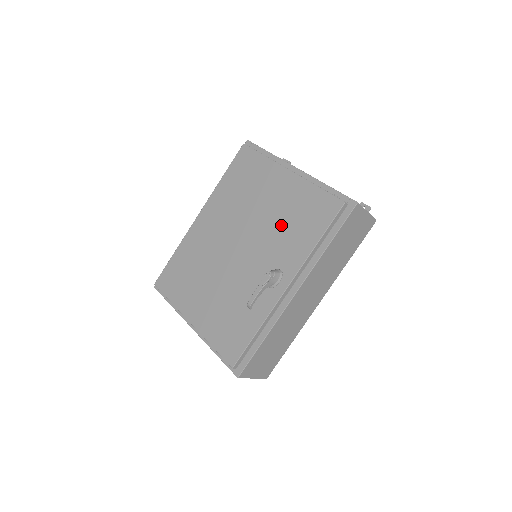
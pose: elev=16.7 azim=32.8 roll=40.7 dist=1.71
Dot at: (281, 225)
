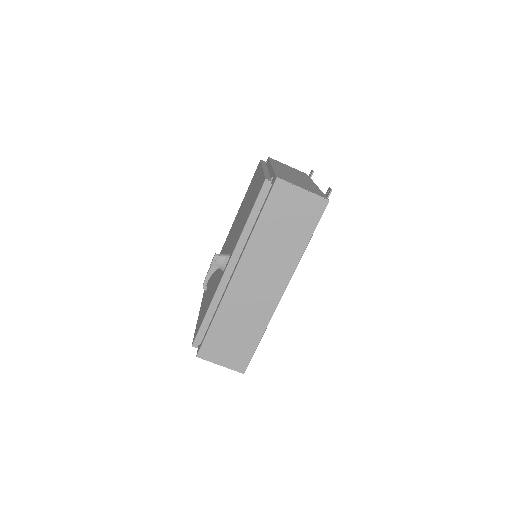
Dot at: (244, 216)
